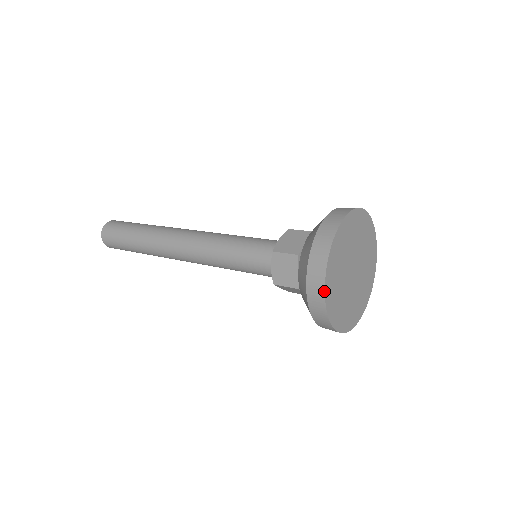
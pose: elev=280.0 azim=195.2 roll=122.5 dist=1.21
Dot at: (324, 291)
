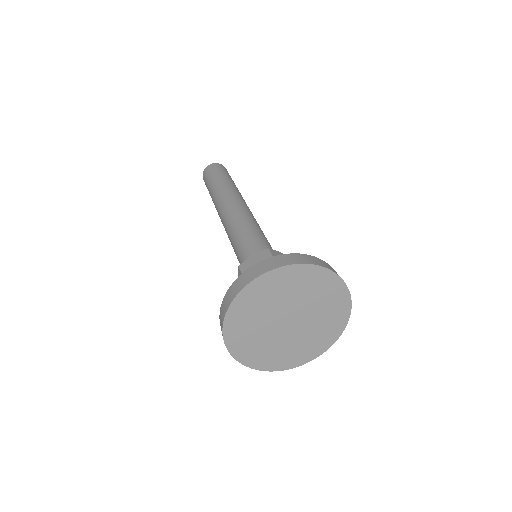
Dot at: (222, 332)
